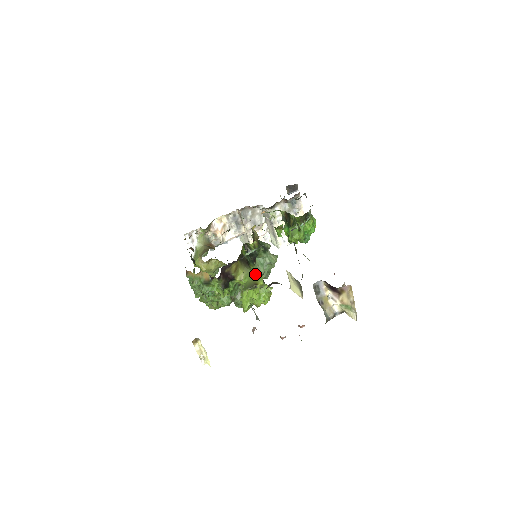
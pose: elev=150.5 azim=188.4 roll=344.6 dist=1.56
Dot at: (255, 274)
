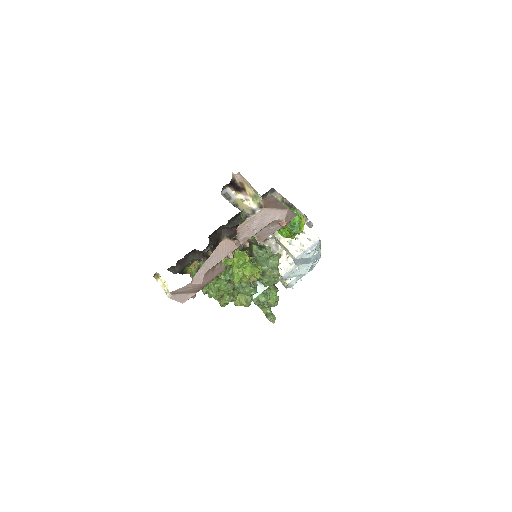
Dot at: occluded
